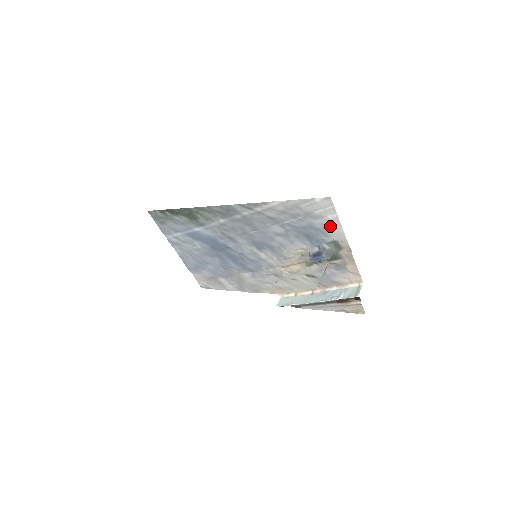
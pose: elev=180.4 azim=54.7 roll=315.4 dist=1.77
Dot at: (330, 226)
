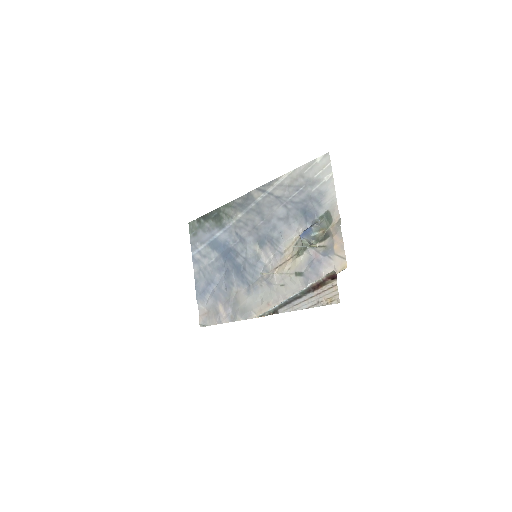
Dot at: (325, 191)
